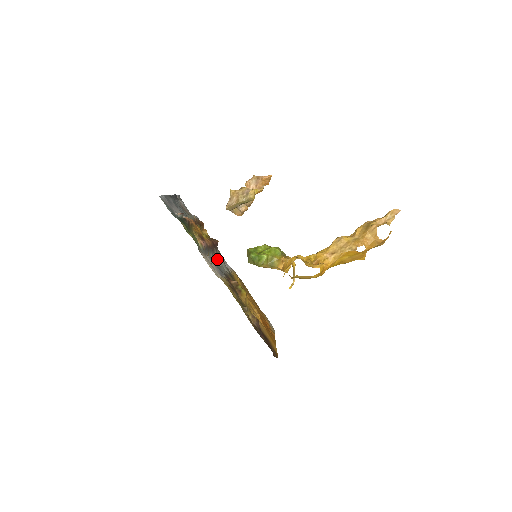
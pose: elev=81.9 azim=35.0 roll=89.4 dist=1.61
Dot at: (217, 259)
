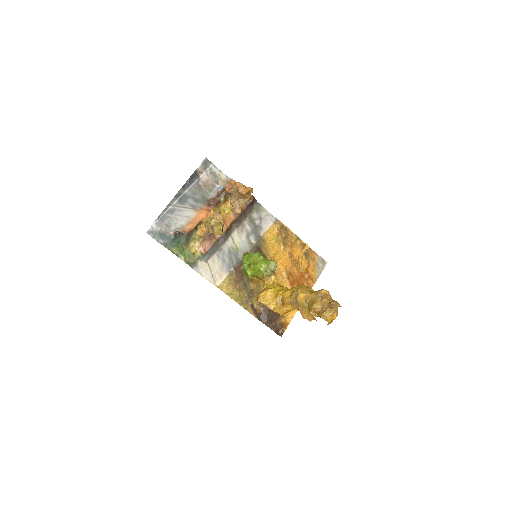
Dot at: (242, 231)
